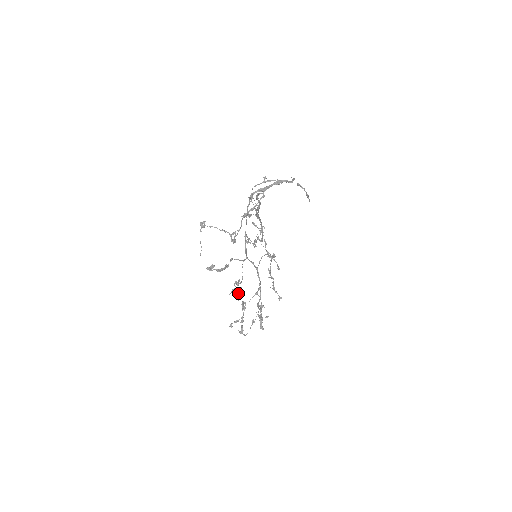
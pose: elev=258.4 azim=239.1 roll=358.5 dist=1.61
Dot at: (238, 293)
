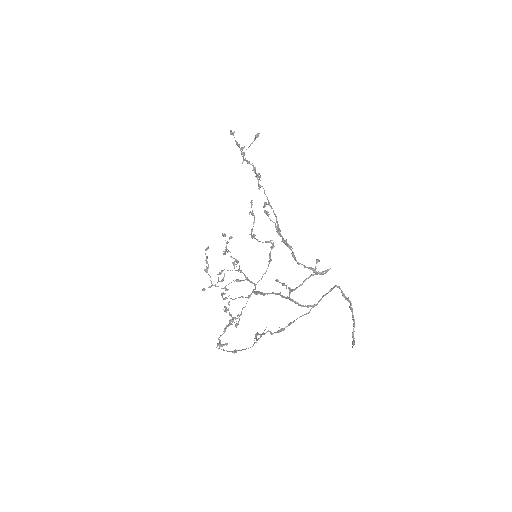
Dot at: occluded
